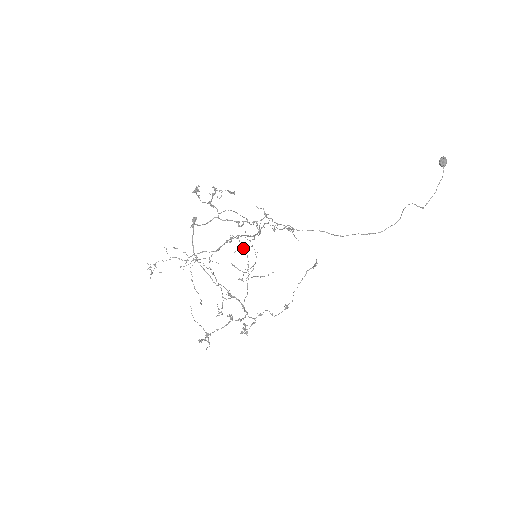
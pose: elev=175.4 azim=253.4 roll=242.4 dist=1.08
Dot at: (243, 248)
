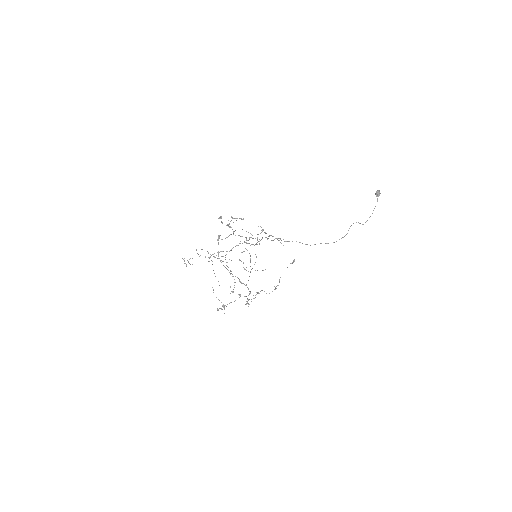
Dot at: (247, 250)
